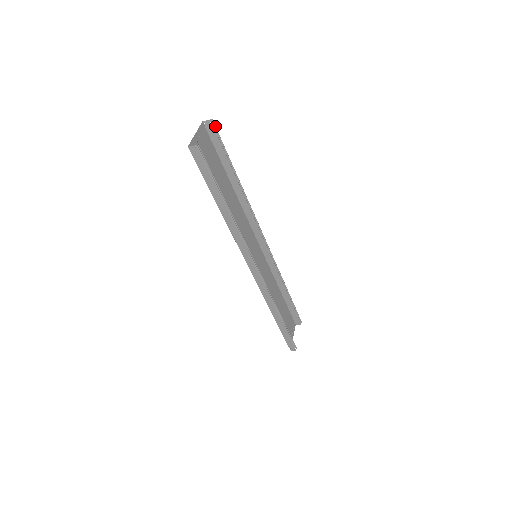
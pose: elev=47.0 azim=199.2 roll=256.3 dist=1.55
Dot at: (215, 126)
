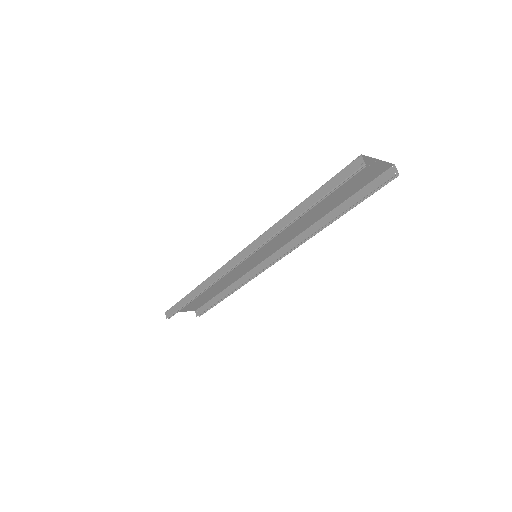
Dot at: occluded
